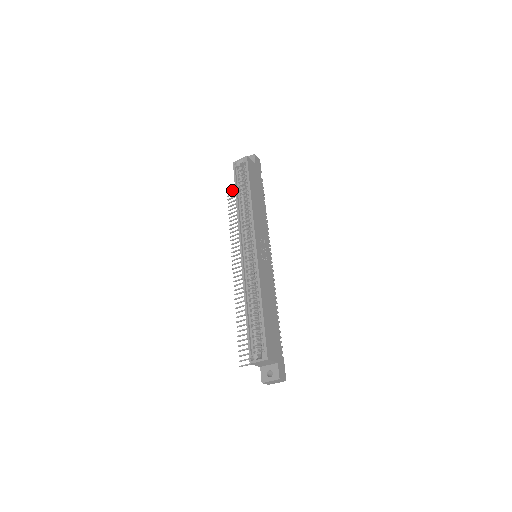
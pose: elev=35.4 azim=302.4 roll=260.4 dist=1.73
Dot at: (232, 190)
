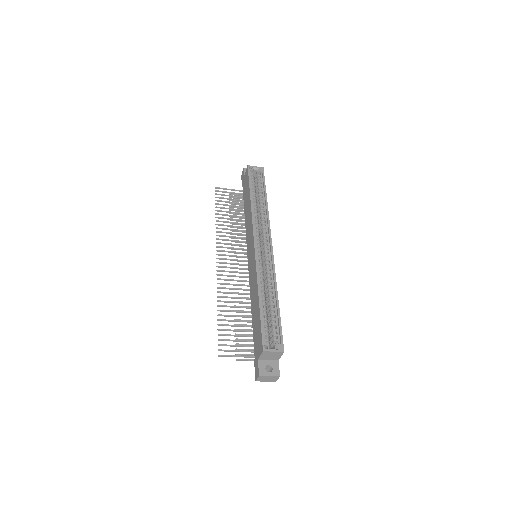
Dot at: (222, 188)
